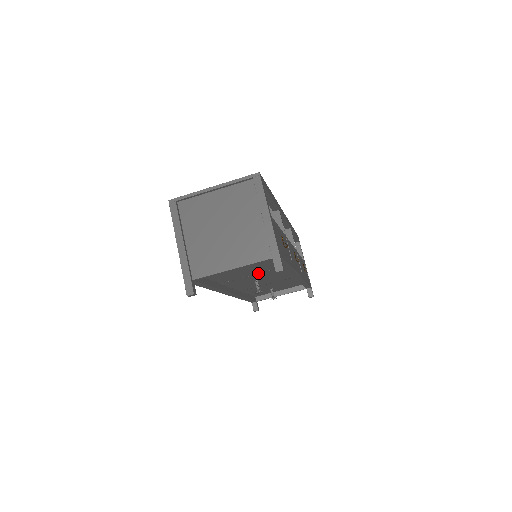
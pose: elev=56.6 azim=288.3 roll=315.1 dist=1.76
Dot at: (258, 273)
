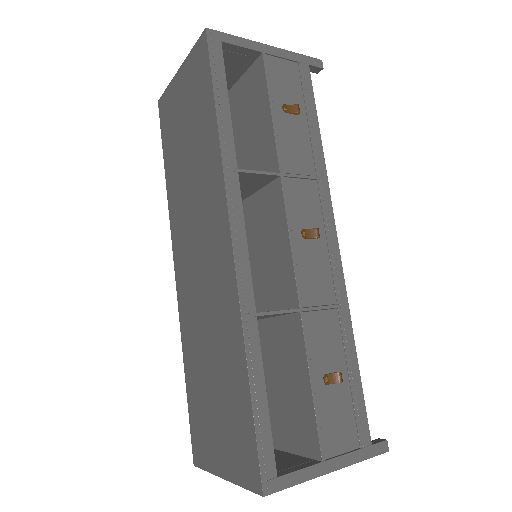
Dot at: occluded
